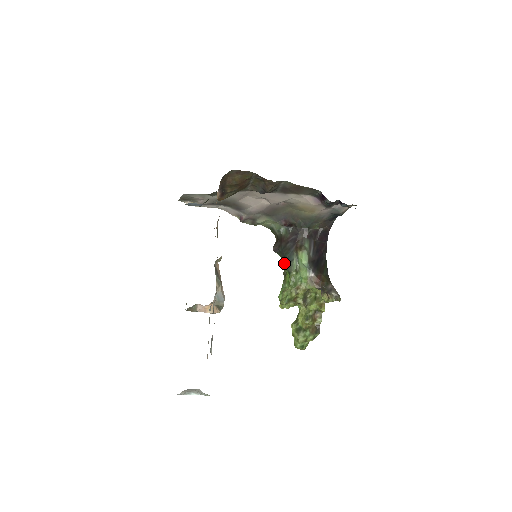
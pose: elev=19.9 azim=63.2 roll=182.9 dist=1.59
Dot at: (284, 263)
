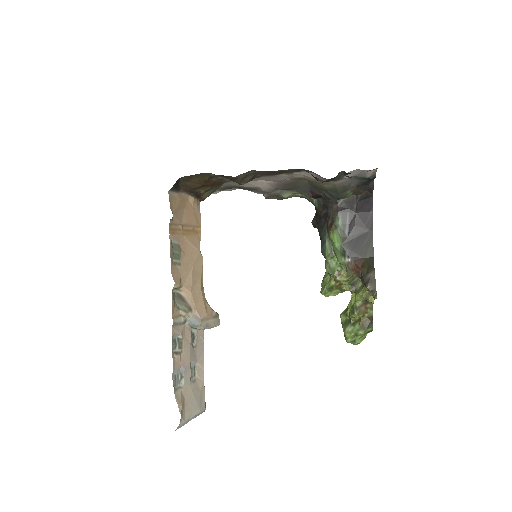
Dot at: occluded
